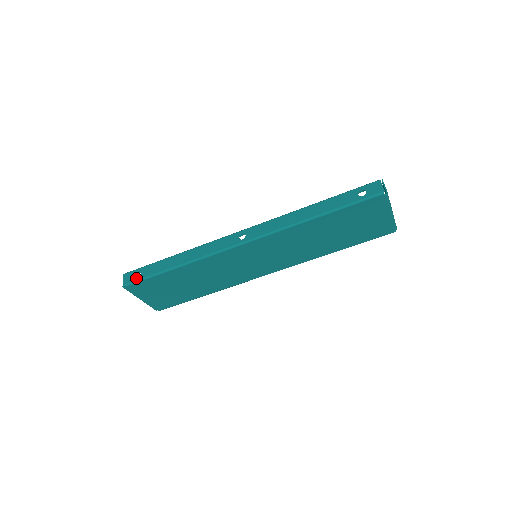
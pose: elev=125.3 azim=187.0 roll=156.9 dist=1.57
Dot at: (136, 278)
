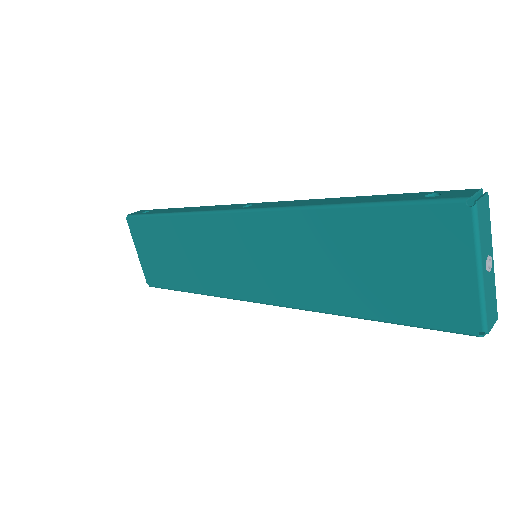
Dot at: (140, 213)
